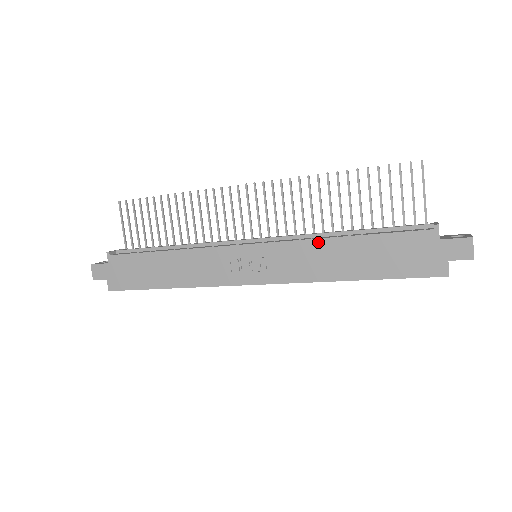
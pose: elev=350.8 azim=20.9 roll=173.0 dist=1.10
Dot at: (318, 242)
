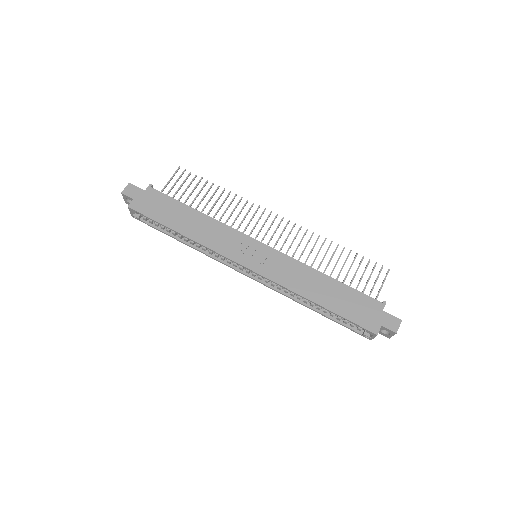
Dot at: (309, 268)
